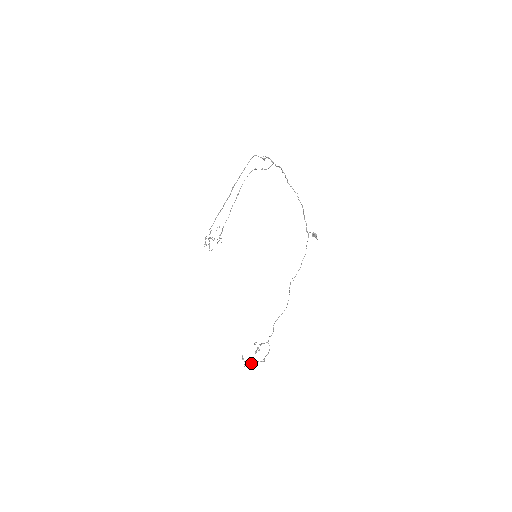
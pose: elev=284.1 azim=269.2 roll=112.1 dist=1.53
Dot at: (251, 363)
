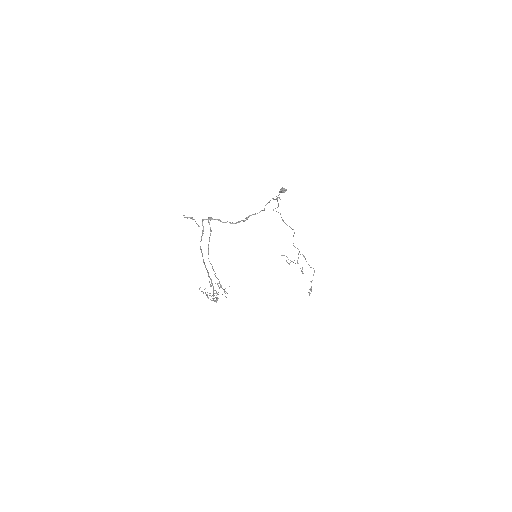
Dot at: occluded
